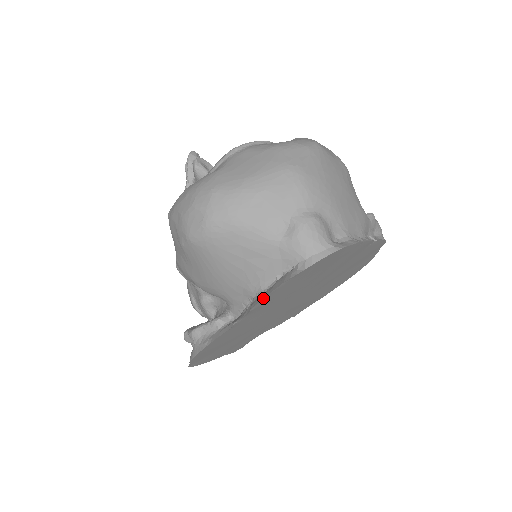
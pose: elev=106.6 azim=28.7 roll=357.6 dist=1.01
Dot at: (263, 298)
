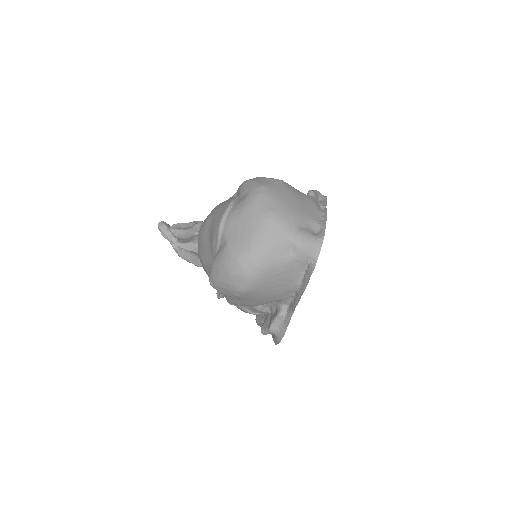
Dot at: occluded
